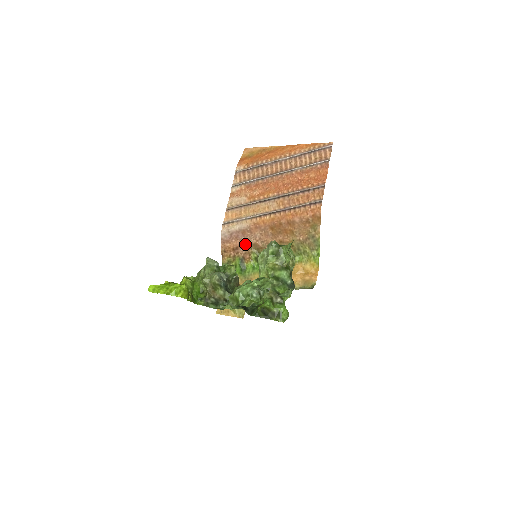
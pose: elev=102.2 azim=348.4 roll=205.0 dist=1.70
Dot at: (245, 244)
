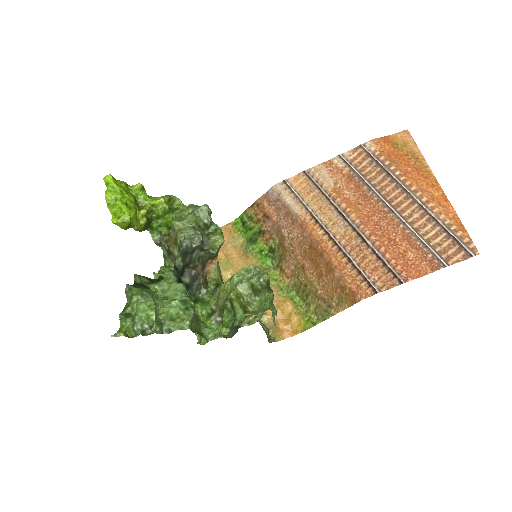
Dot at: (277, 224)
